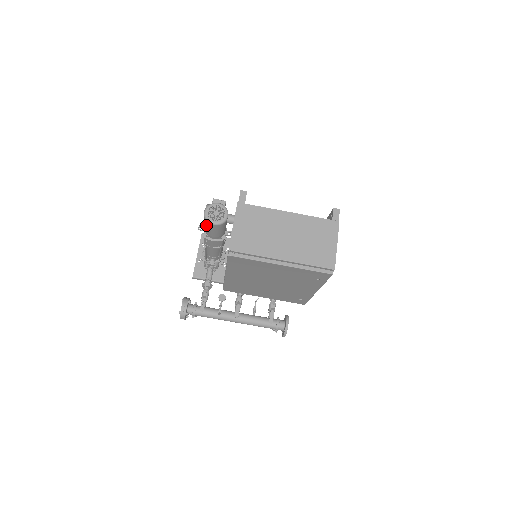
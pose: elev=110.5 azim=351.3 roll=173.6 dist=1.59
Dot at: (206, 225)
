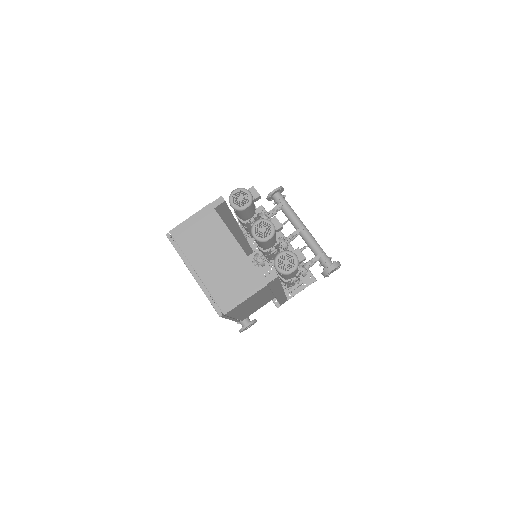
Dot at: occluded
